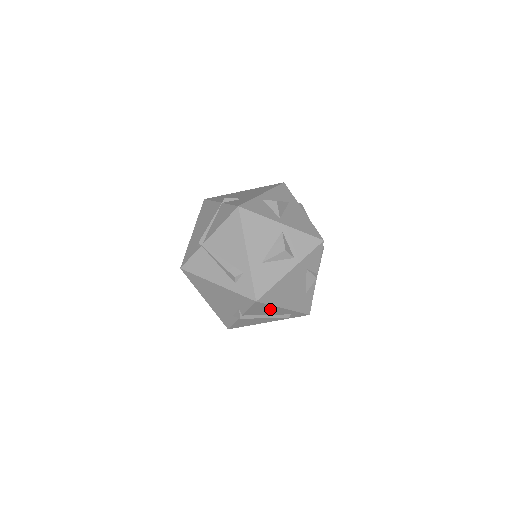
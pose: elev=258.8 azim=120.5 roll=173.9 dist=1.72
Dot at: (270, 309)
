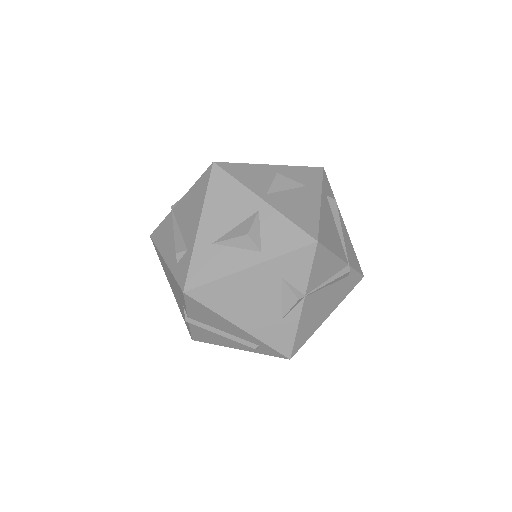
Dot at: (218, 319)
